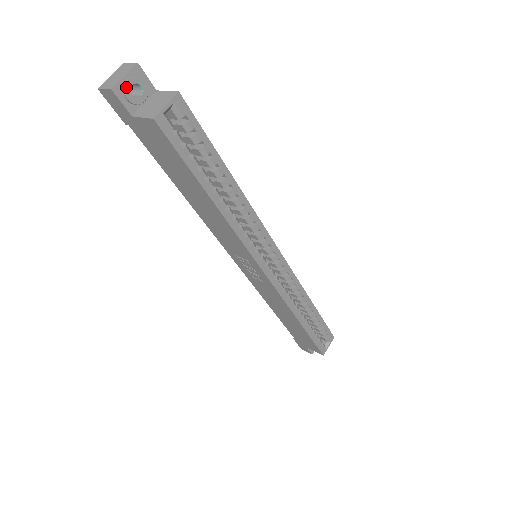
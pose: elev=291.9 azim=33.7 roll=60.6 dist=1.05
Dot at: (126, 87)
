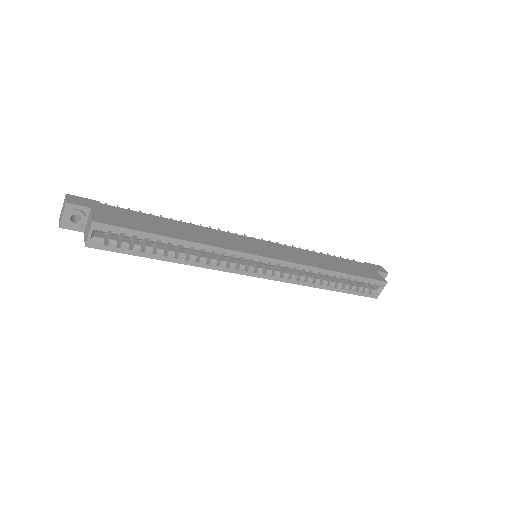
Dot at: (67, 222)
